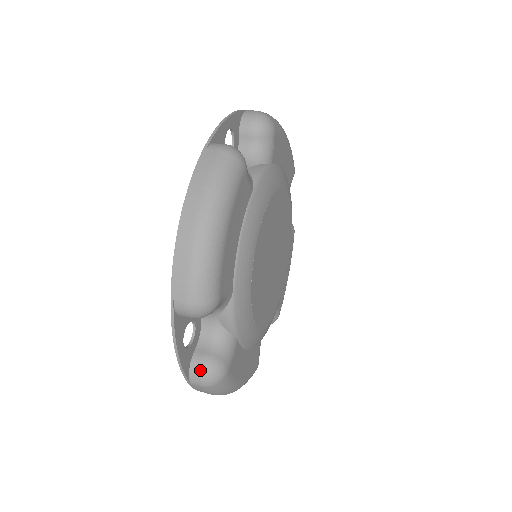
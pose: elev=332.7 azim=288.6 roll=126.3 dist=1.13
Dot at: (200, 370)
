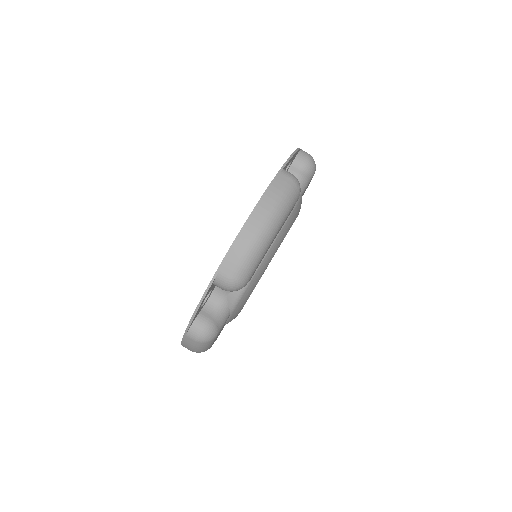
Dot at: occluded
